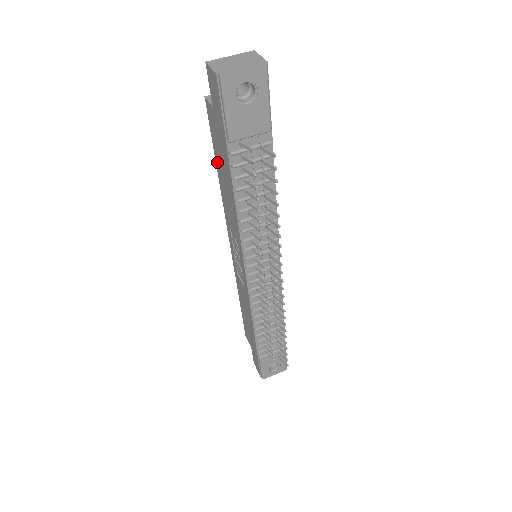
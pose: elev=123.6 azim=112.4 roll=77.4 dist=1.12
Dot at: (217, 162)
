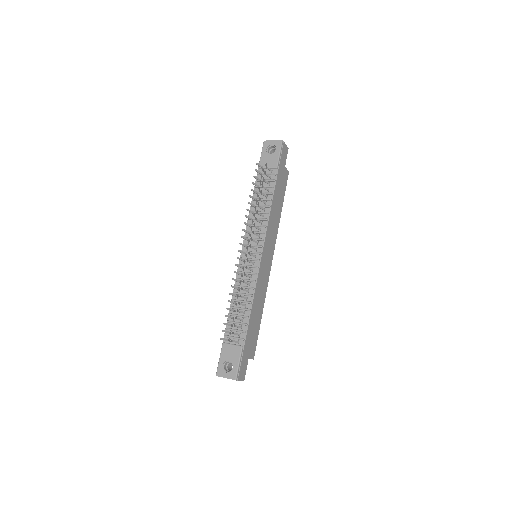
Dot at: occluded
